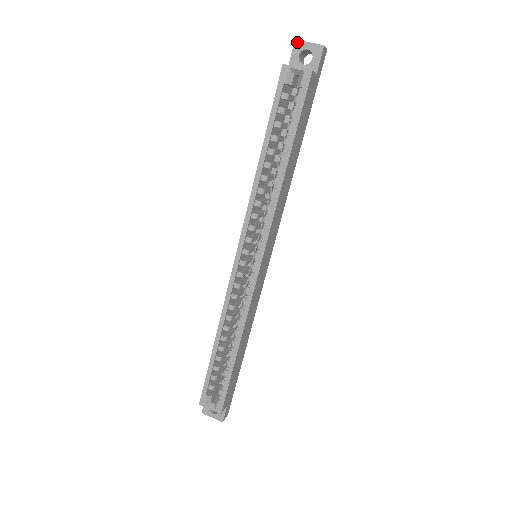
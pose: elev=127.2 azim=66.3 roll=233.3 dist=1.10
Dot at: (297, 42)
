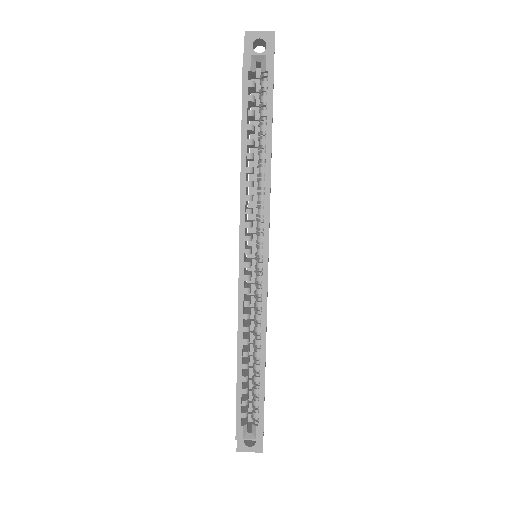
Dot at: (247, 33)
